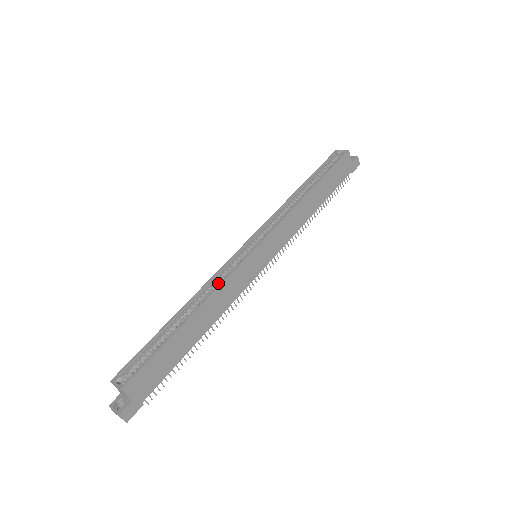
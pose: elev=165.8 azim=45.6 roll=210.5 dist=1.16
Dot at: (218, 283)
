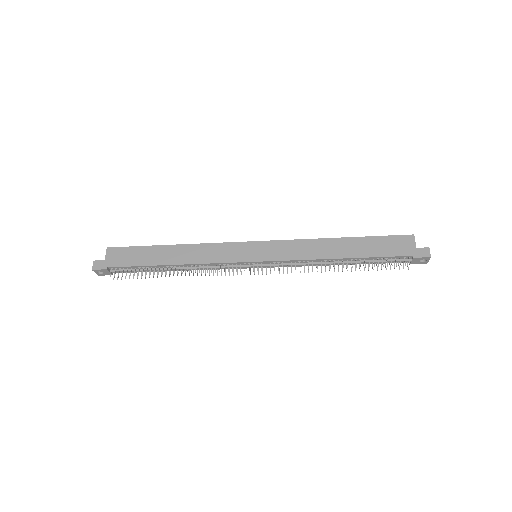
Dot at: occluded
